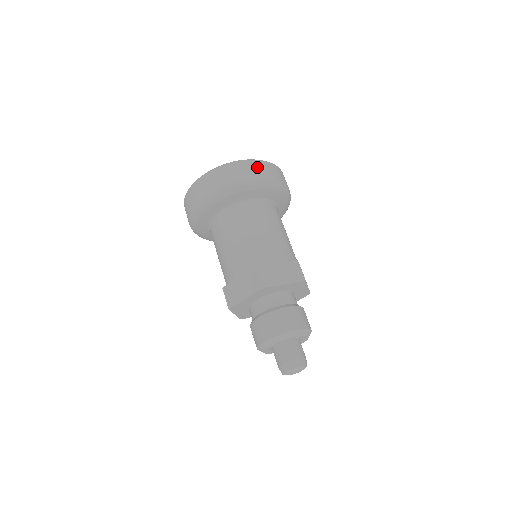
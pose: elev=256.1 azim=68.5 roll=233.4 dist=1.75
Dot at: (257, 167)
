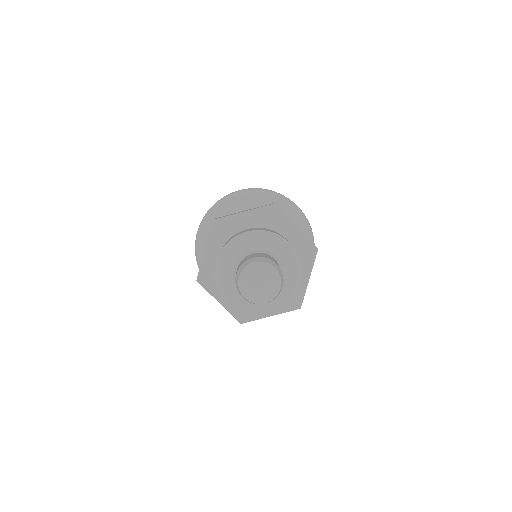
Dot at: occluded
